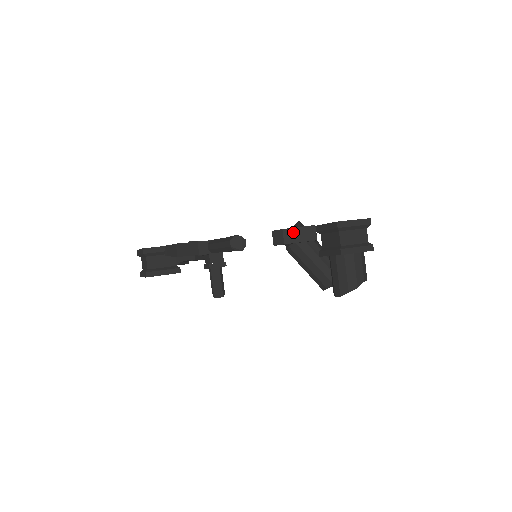
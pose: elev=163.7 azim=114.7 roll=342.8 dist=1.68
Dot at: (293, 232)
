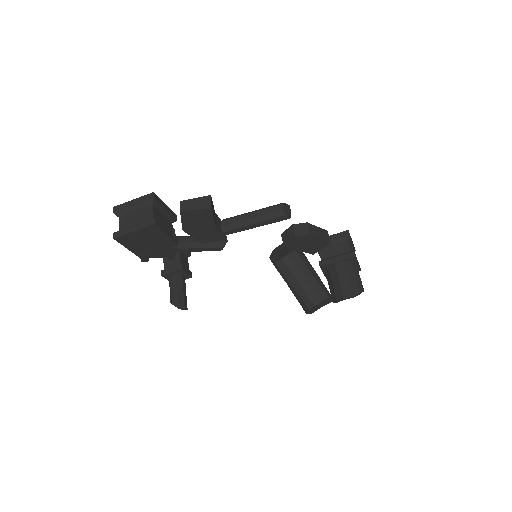
Dot at: (315, 228)
